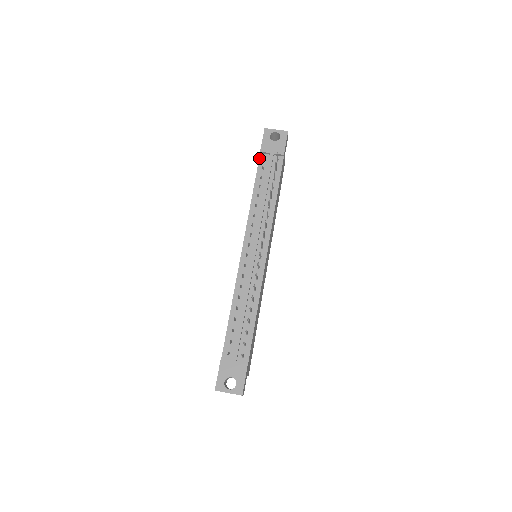
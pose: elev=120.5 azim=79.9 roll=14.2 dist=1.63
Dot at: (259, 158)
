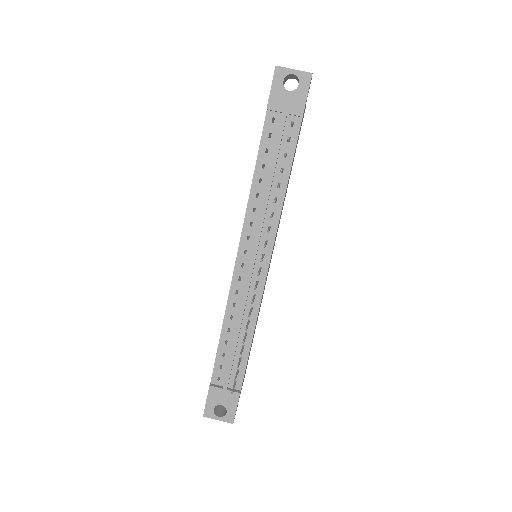
Dot at: (265, 118)
